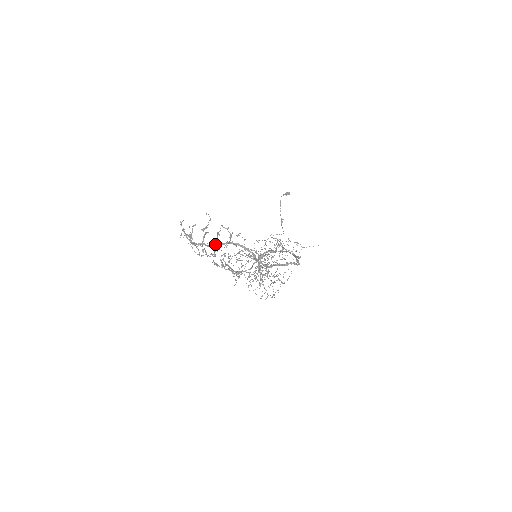
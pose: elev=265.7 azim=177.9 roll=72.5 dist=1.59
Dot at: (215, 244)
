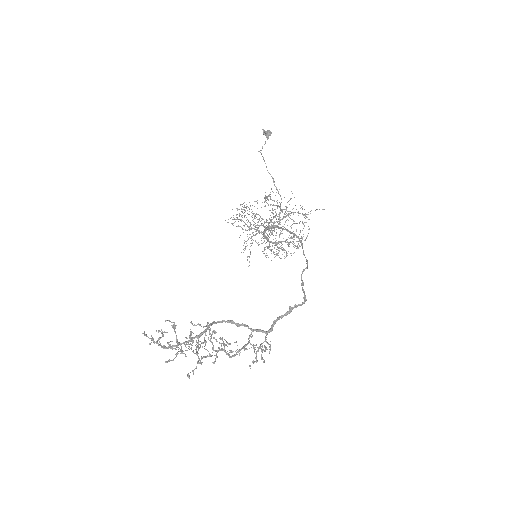
Dot at: (194, 338)
